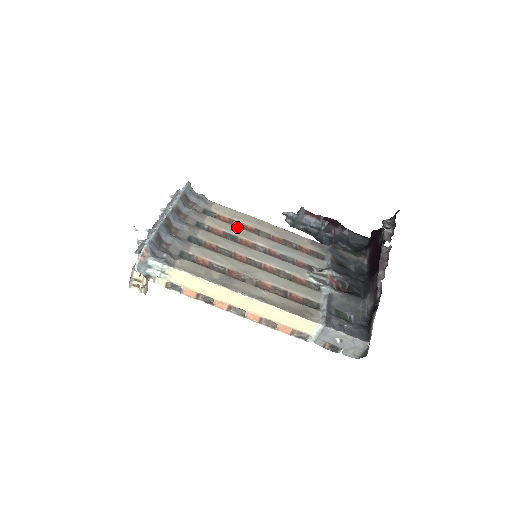
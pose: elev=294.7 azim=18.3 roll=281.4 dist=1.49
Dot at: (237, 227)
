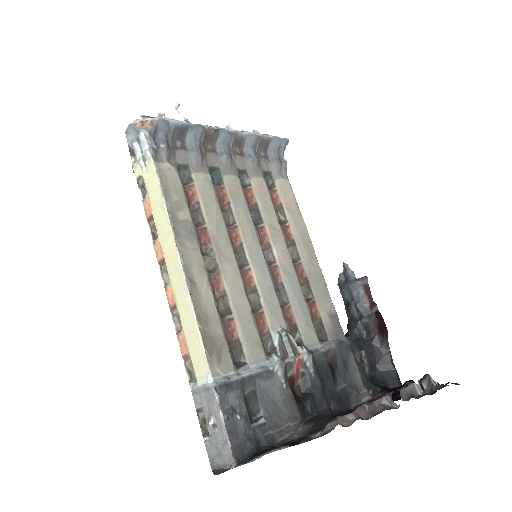
Dot at: (276, 216)
